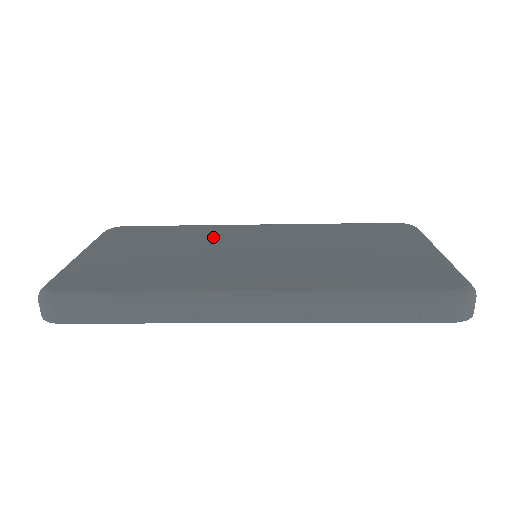
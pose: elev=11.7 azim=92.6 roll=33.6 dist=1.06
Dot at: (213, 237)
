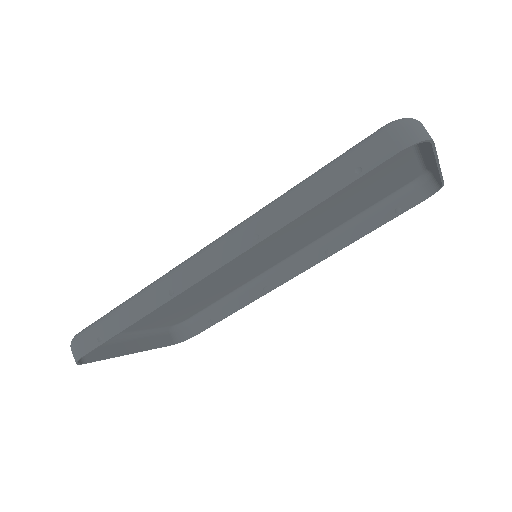
Dot at: (237, 276)
